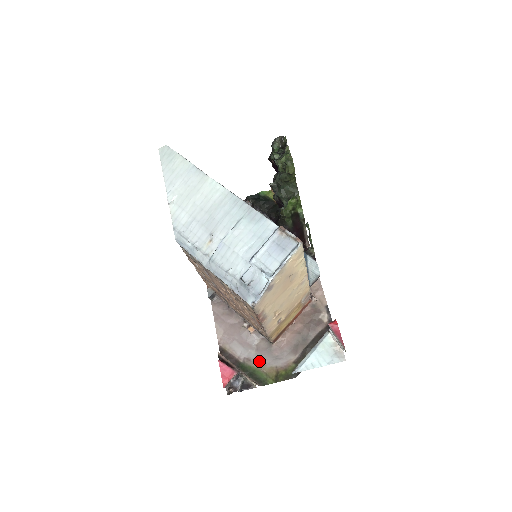
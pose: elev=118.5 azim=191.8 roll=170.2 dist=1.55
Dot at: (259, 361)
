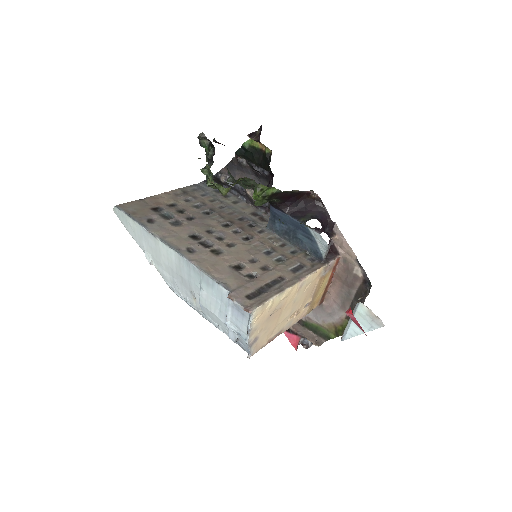
Dot at: (317, 319)
